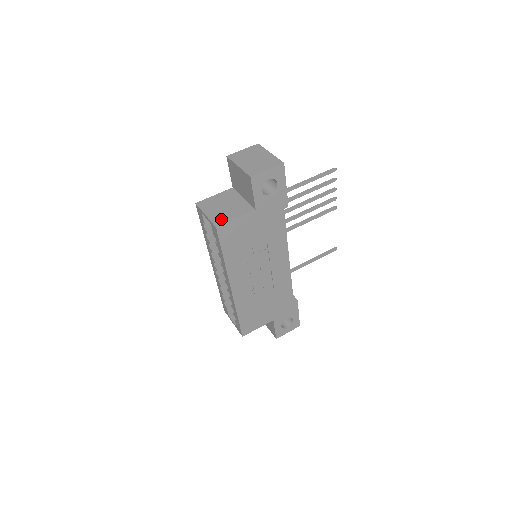
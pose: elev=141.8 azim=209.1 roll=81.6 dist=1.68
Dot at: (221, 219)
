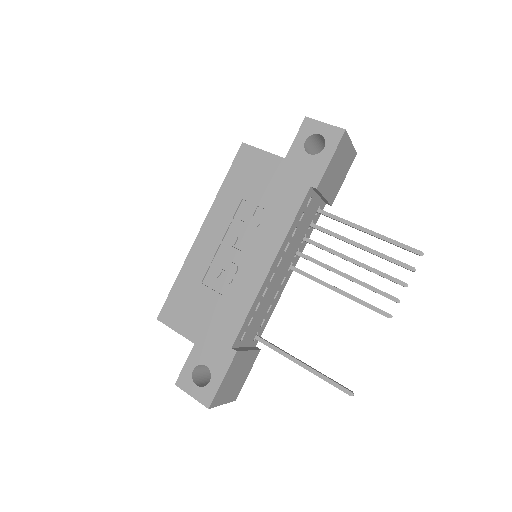
Dot at: occluded
